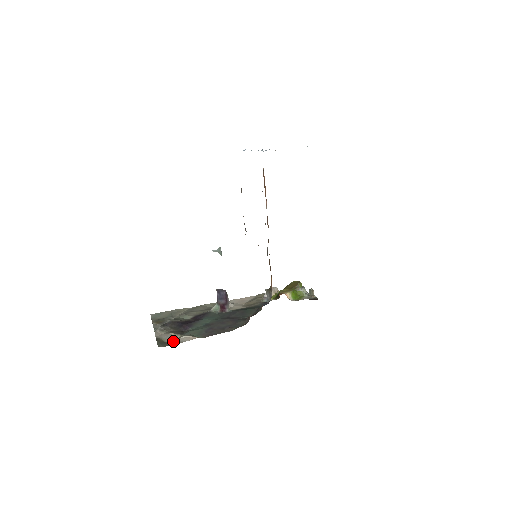
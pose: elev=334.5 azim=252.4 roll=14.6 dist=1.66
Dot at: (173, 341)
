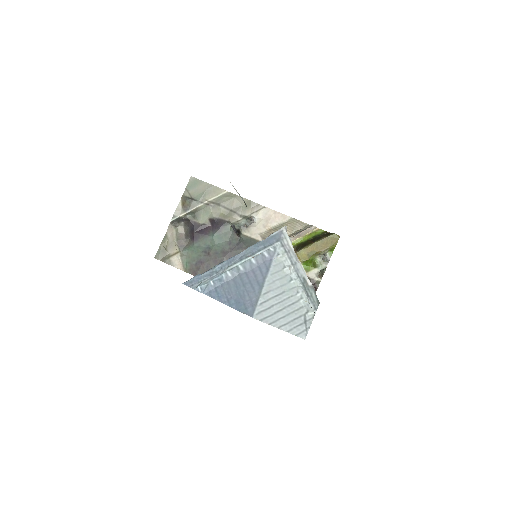
Dot at: (171, 254)
